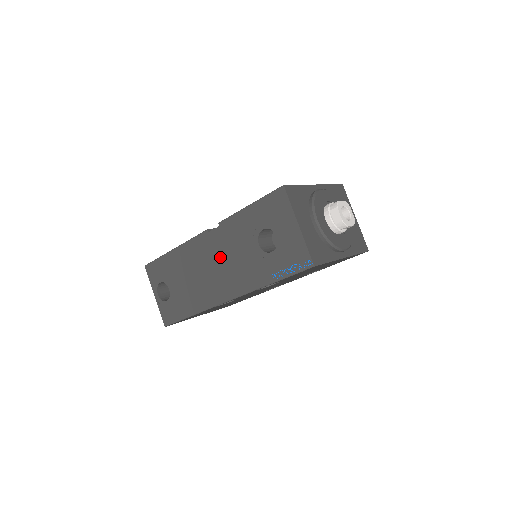
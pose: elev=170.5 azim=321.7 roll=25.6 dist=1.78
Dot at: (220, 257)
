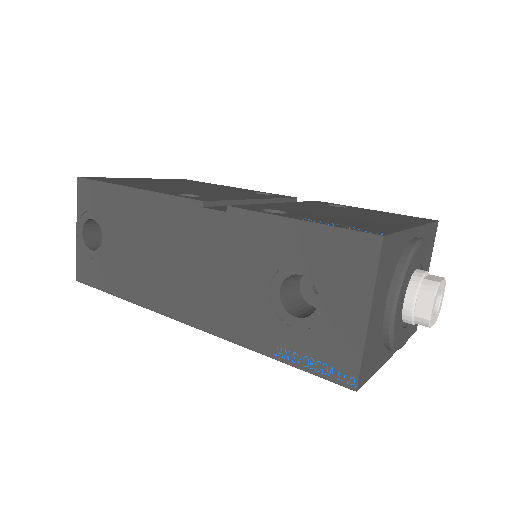
Dot at: (204, 258)
